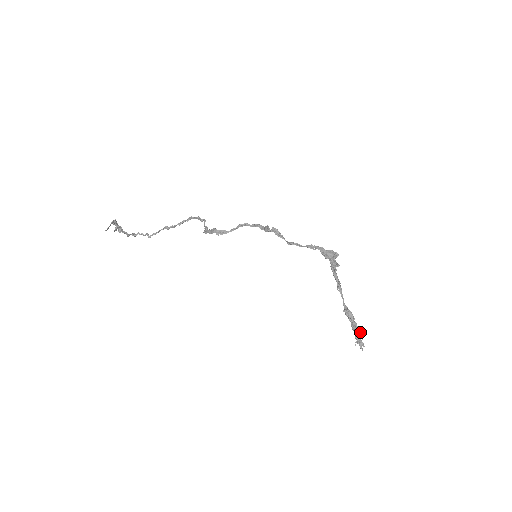
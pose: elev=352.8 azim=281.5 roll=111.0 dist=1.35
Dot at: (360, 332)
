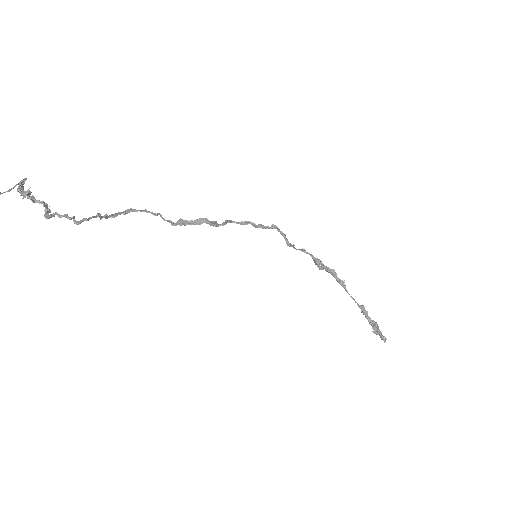
Dot at: occluded
